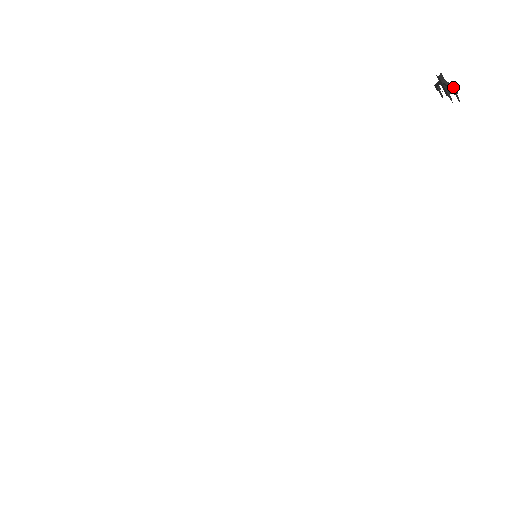
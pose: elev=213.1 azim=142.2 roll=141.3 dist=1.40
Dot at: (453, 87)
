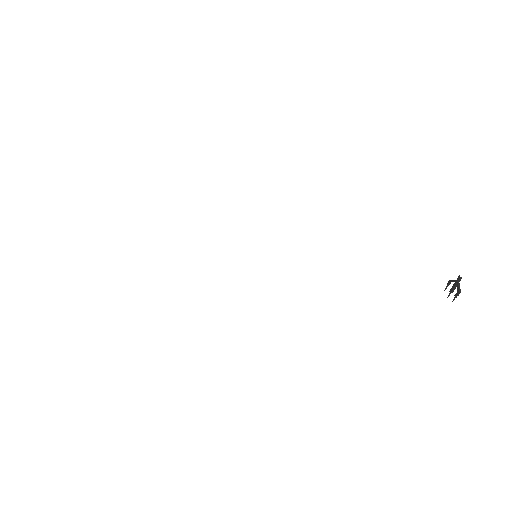
Dot at: (460, 290)
